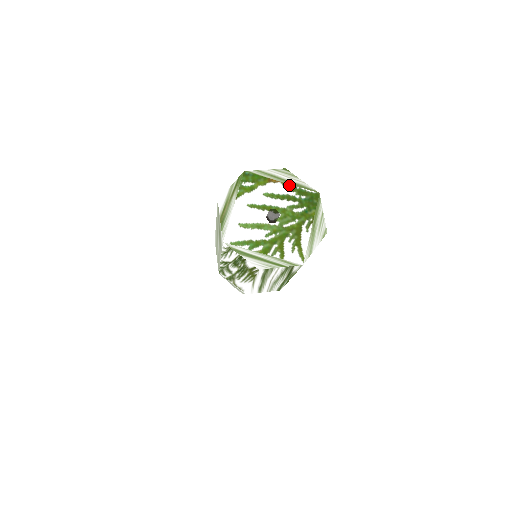
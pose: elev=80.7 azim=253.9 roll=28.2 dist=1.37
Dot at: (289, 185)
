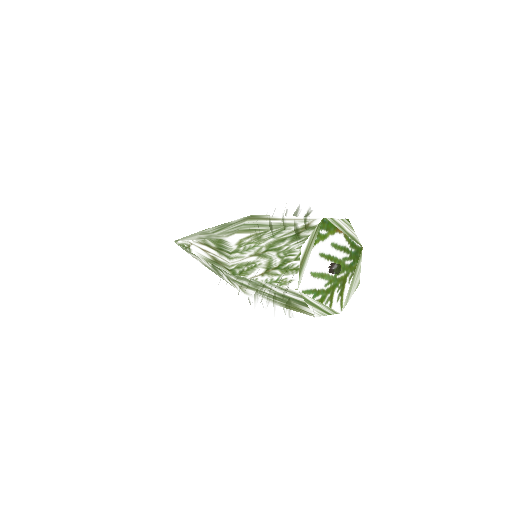
Dot at: (348, 237)
